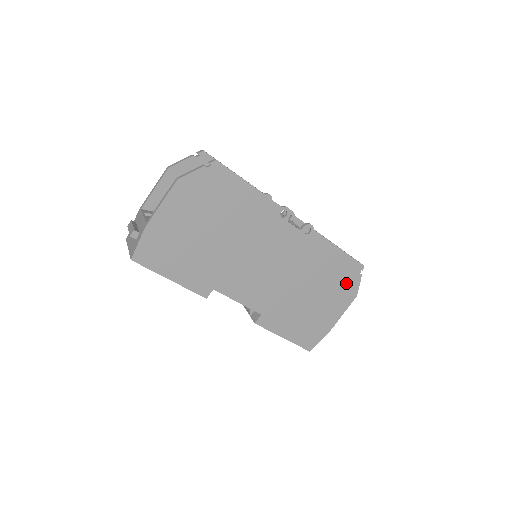
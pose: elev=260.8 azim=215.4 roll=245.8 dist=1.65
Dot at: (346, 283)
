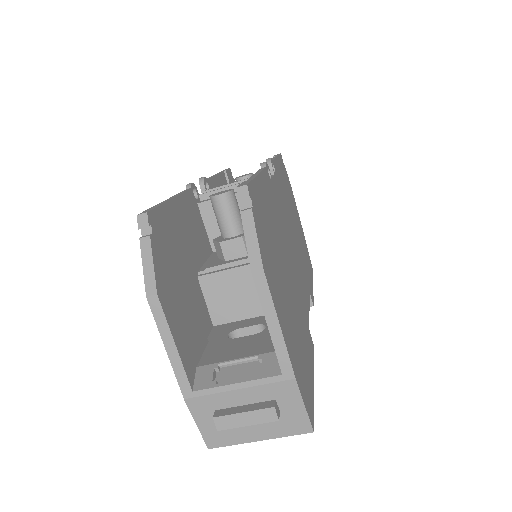
Dot at: (288, 184)
